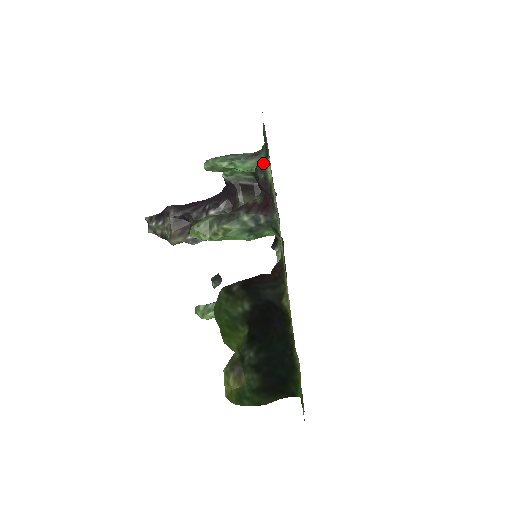
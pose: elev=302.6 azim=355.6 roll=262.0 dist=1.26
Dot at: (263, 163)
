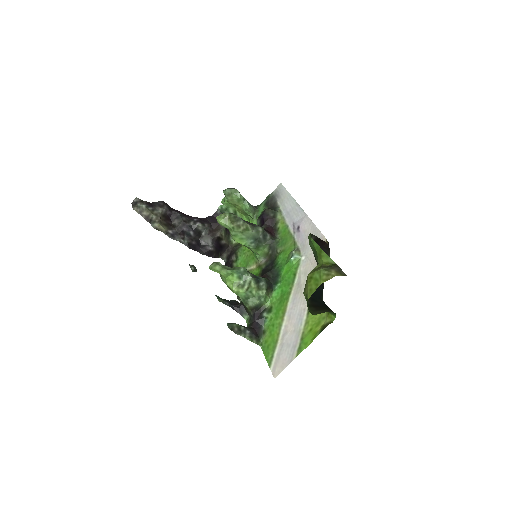
Dot at: (273, 209)
